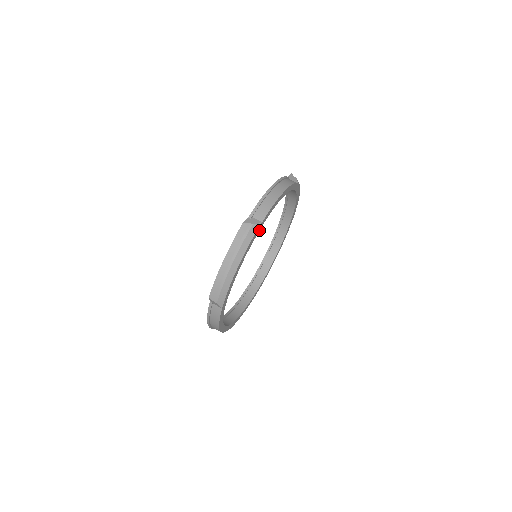
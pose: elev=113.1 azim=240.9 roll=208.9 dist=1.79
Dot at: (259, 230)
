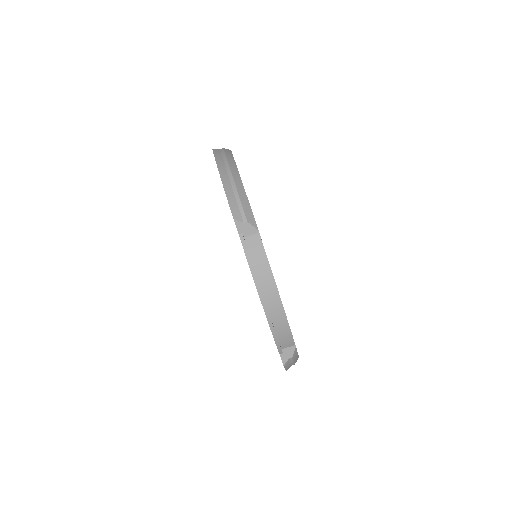
Dot at: occluded
